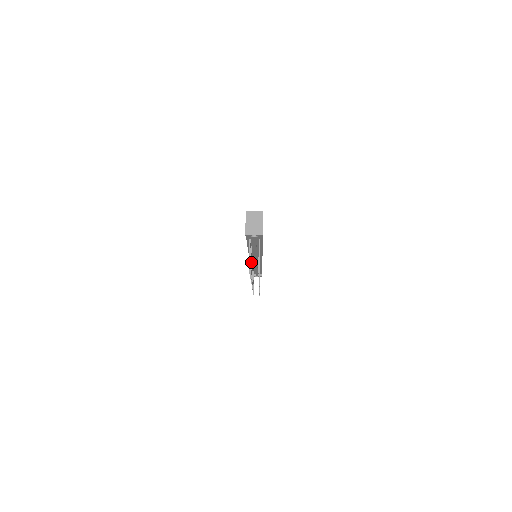
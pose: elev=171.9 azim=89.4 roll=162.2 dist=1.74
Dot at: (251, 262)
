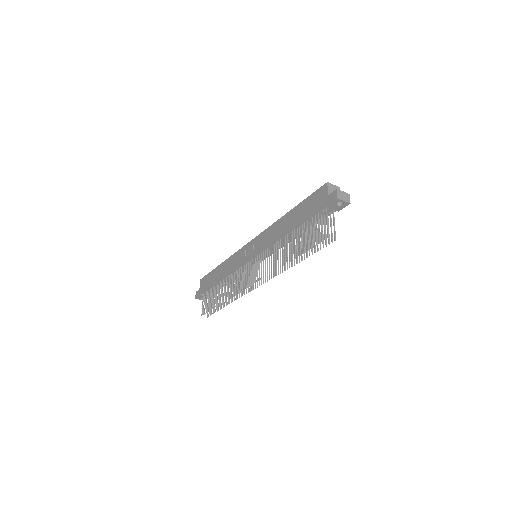
Dot at: occluded
